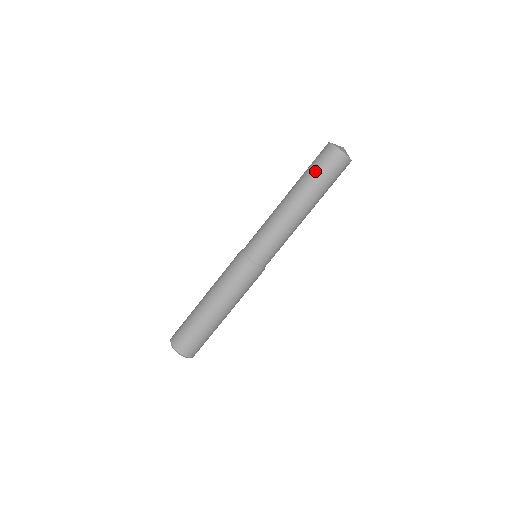
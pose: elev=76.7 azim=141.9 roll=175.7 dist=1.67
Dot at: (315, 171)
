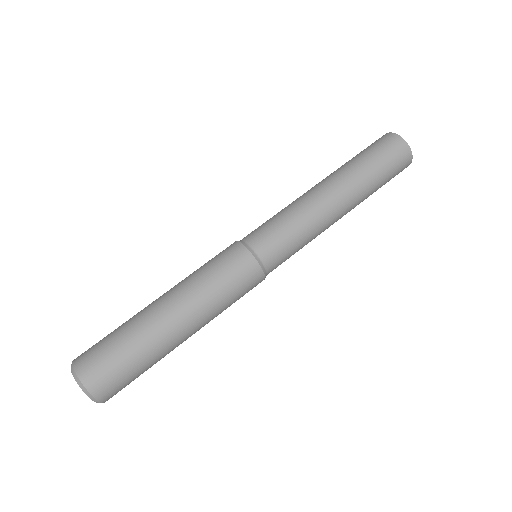
Dot at: (374, 162)
